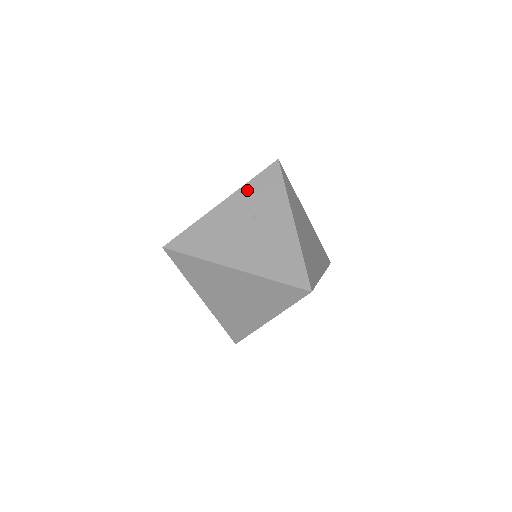
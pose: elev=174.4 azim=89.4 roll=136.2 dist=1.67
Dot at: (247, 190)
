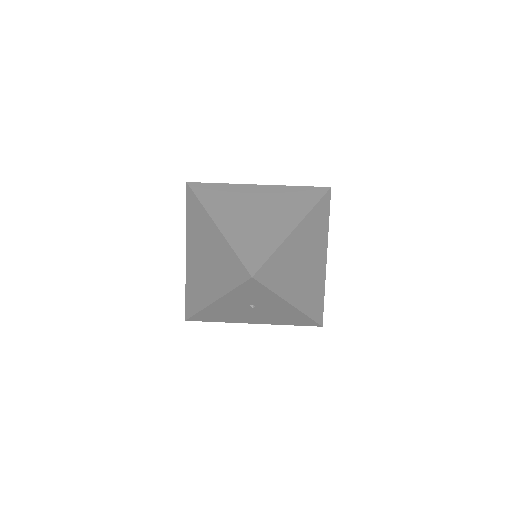
Dot at: occluded
